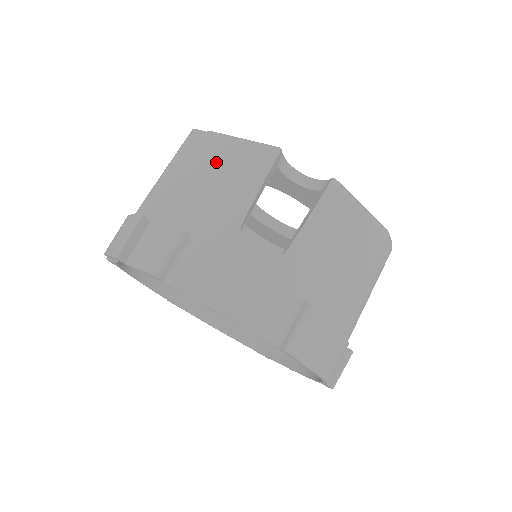
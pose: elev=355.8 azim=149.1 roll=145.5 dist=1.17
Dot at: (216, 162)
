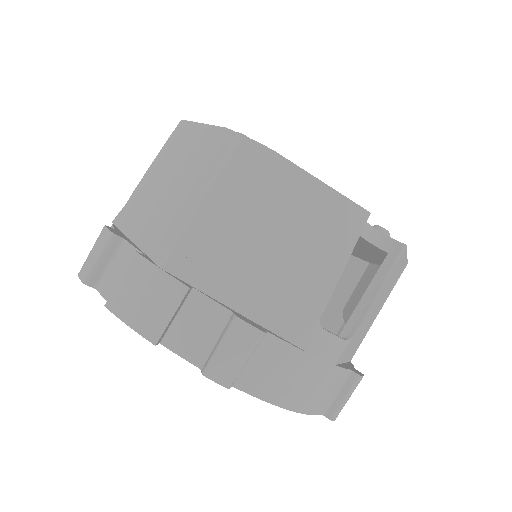
Dot at: (284, 210)
